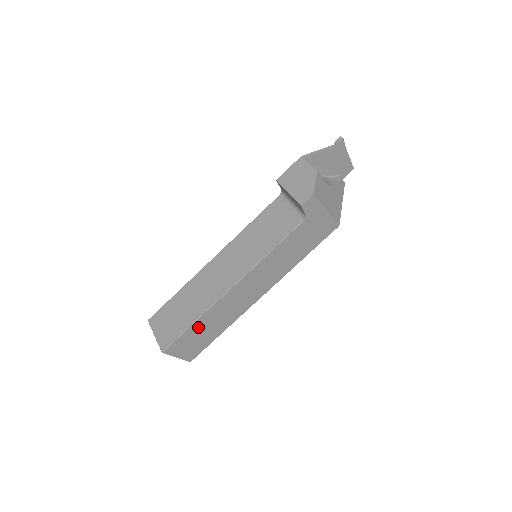
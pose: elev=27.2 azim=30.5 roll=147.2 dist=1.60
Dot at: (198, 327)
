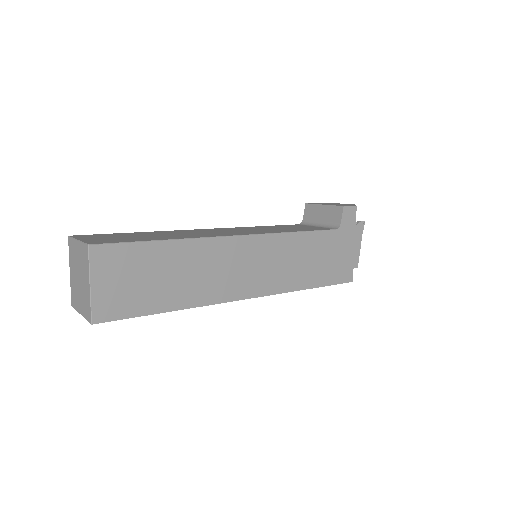
Dot at: (161, 256)
